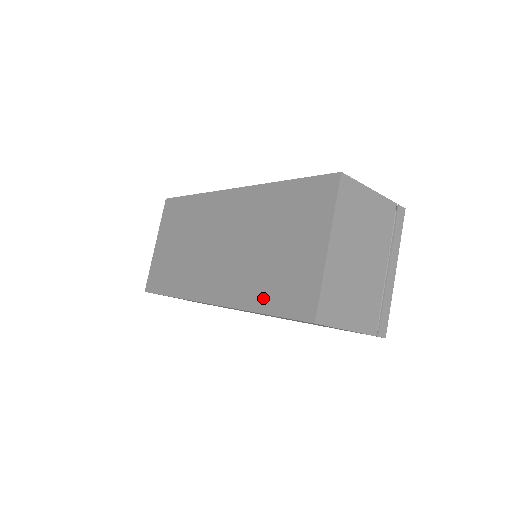
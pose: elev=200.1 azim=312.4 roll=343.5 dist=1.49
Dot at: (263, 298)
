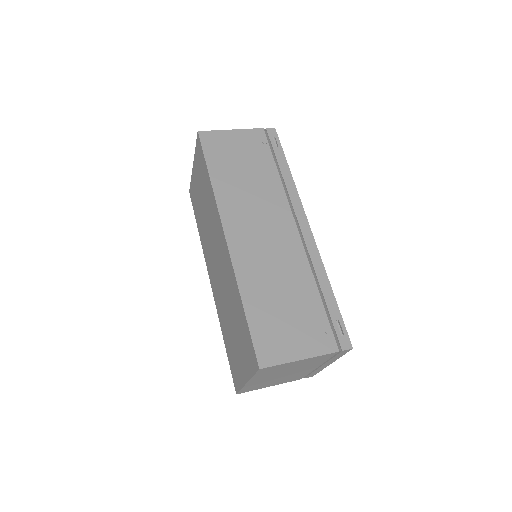
Dot at: (225, 339)
